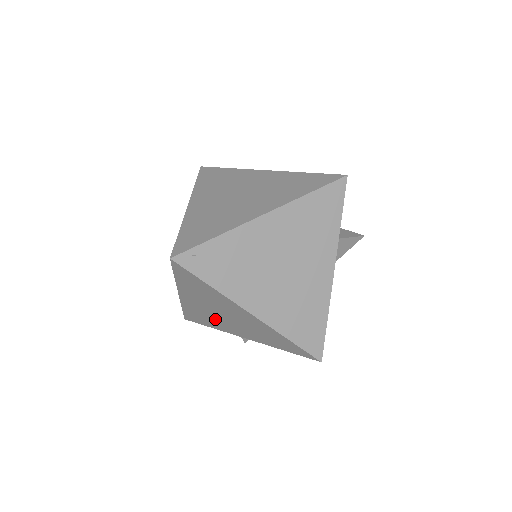
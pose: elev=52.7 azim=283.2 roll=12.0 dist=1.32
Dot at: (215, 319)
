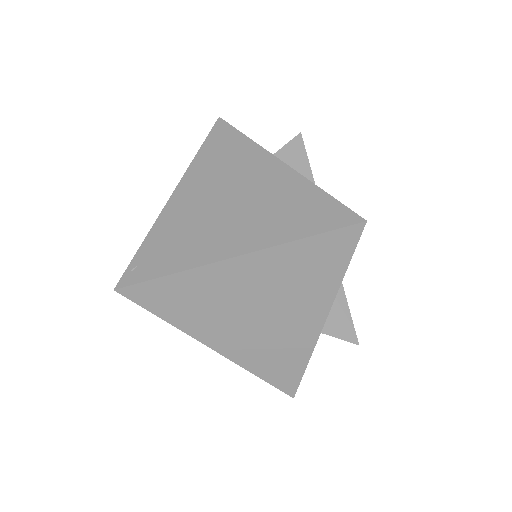
Dot at: (273, 338)
